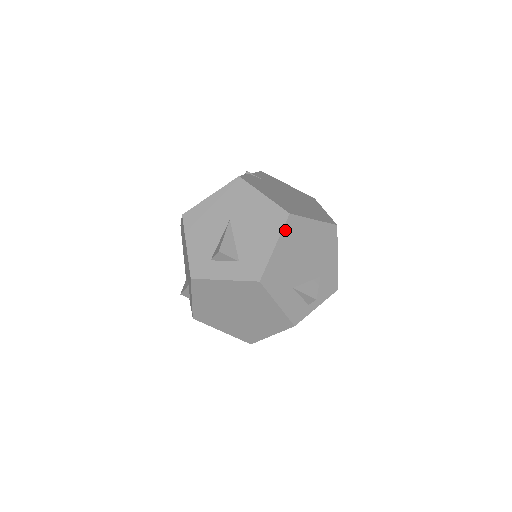
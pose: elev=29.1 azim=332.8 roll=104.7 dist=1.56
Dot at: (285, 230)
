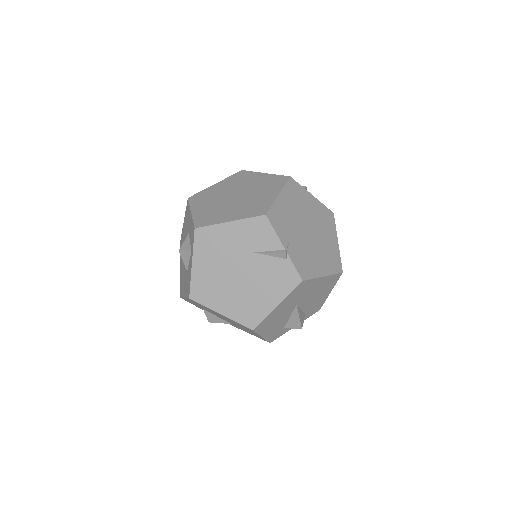
Dot at: occluded
